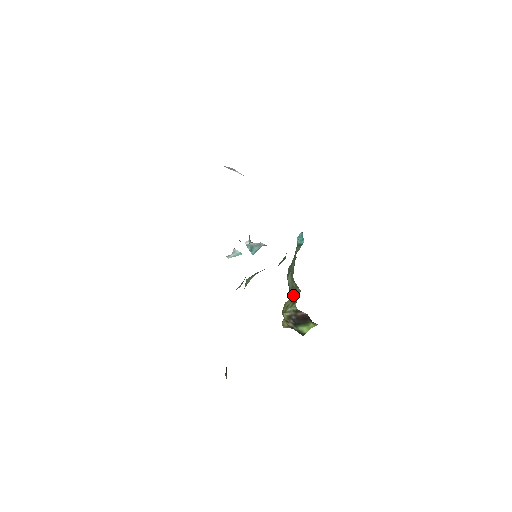
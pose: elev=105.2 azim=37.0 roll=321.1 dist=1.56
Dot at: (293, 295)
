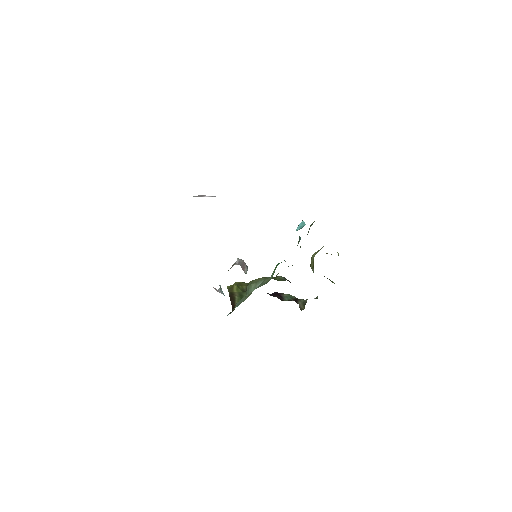
Dot at: occluded
